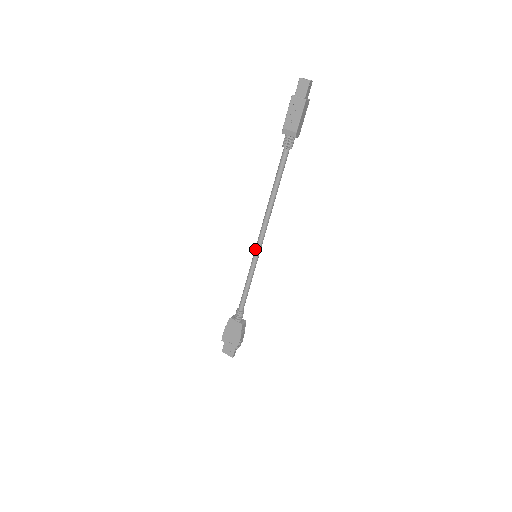
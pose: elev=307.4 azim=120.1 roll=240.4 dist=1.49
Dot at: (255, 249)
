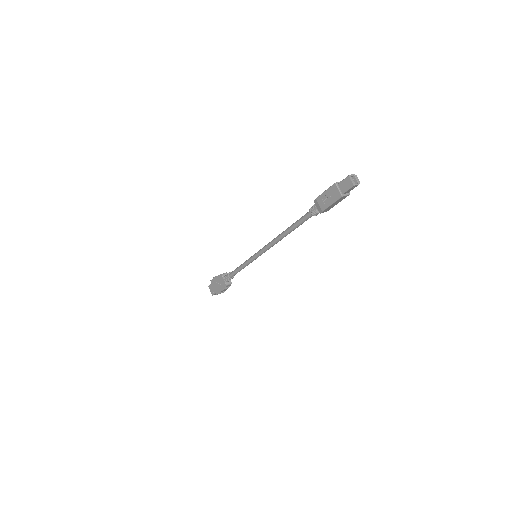
Dot at: (257, 252)
